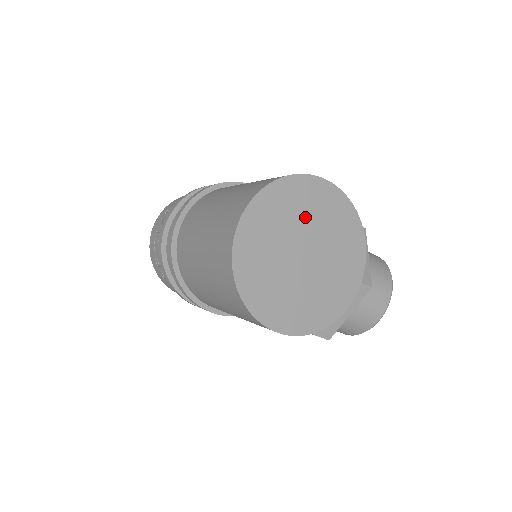
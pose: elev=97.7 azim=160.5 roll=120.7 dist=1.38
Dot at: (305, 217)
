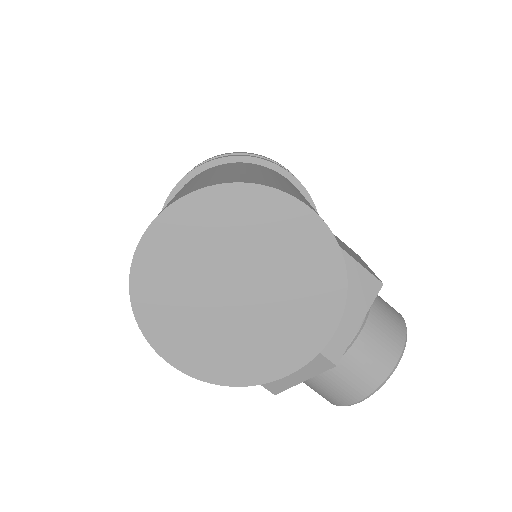
Dot at: (255, 244)
